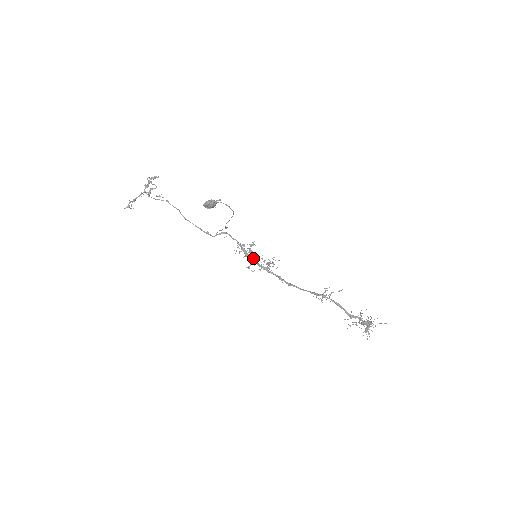
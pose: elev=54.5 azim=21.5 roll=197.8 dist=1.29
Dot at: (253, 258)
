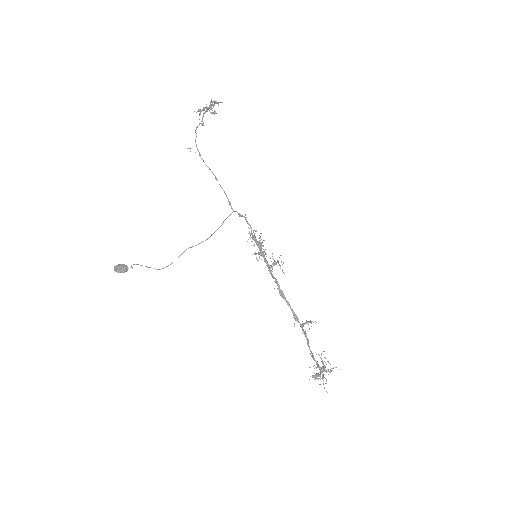
Dot at: (256, 253)
